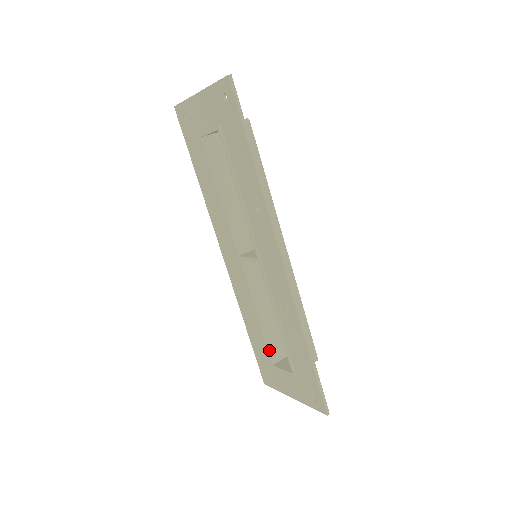
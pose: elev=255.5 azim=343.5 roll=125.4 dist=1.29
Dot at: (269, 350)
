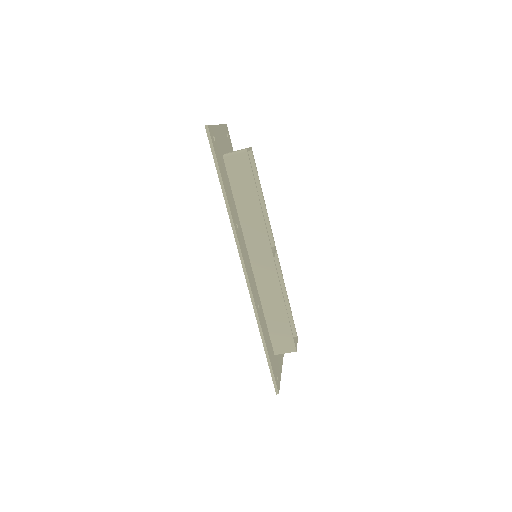
Dot at: occluded
